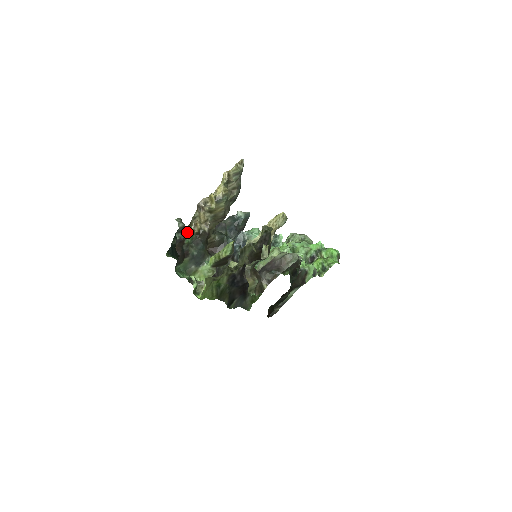
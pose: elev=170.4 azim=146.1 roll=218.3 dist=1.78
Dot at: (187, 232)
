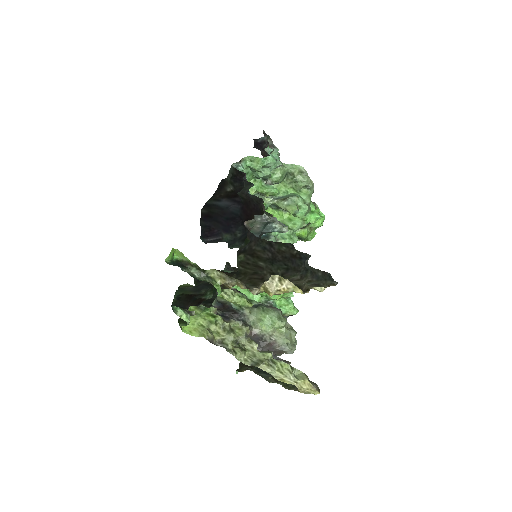
Dot at: (213, 297)
